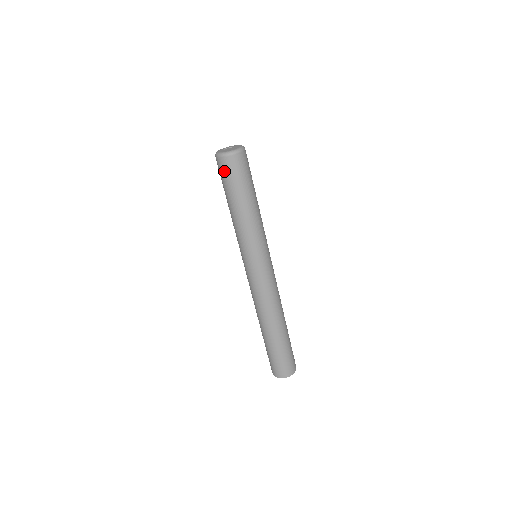
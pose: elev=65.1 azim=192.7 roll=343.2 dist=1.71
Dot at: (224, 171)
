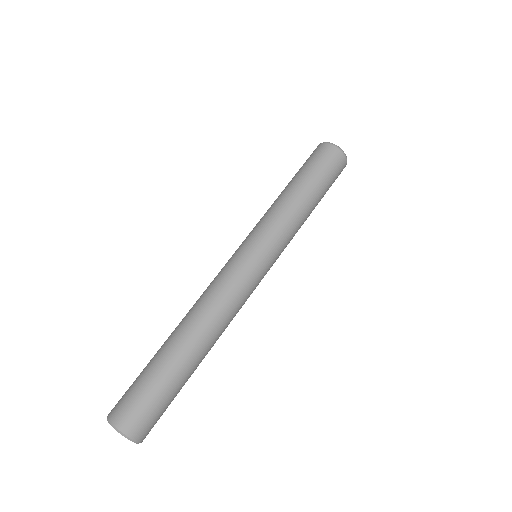
Dot at: (332, 162)
